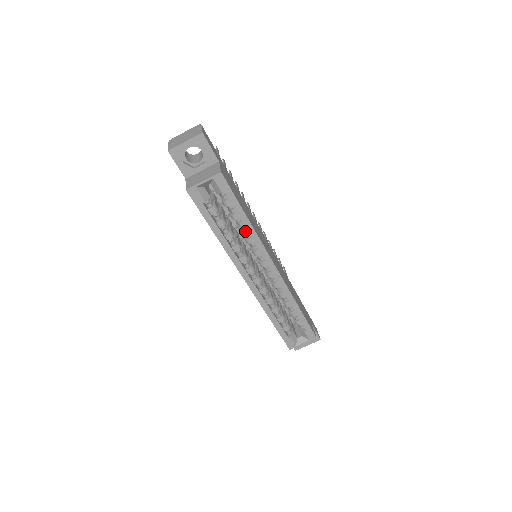
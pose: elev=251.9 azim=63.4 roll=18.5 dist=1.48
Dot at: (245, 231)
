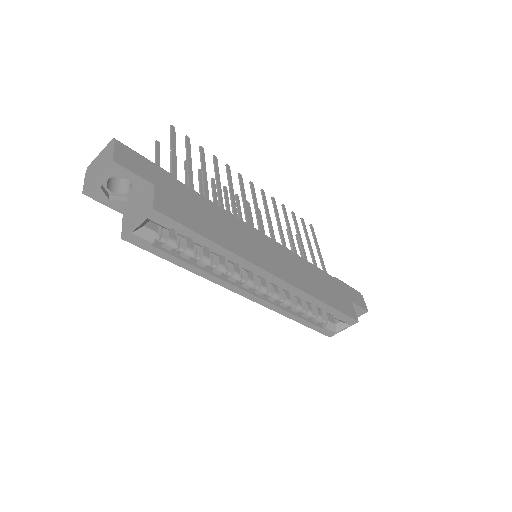
Dot at: (221, 254)
